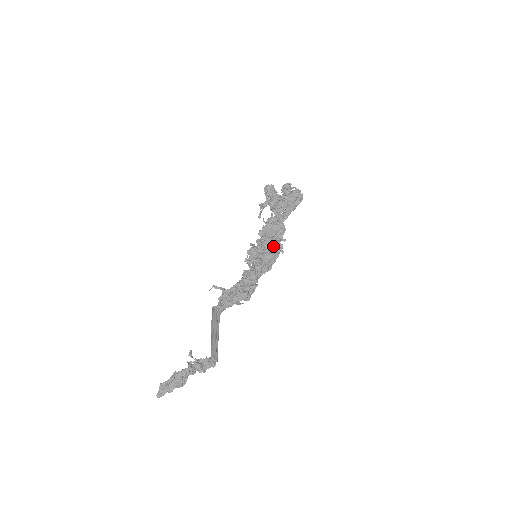
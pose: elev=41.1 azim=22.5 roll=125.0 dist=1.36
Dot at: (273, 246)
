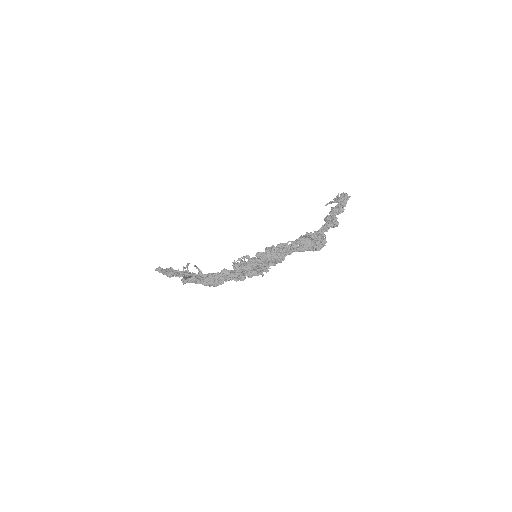
Dot at: occluded
